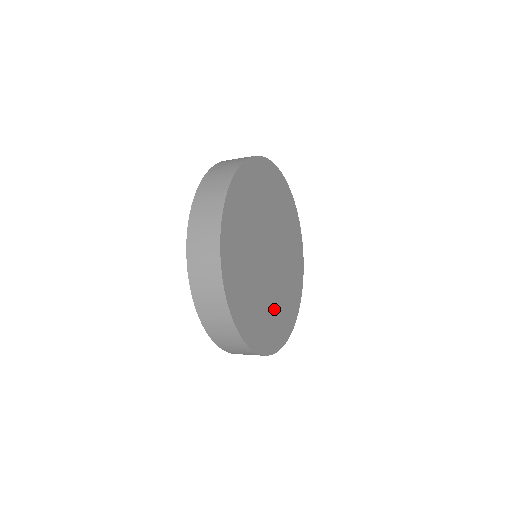
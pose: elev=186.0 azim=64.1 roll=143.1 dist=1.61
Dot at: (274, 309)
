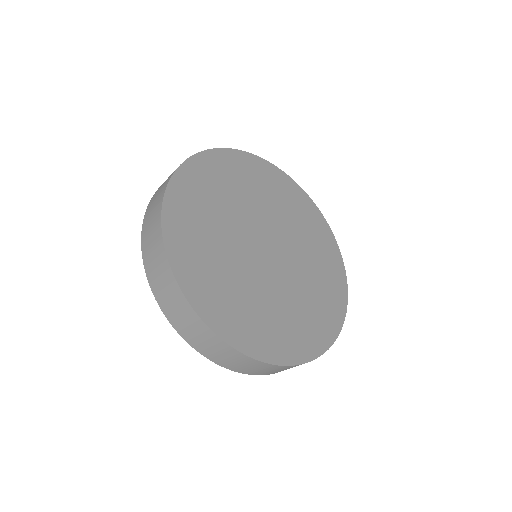
Dot at: (275, 310)
